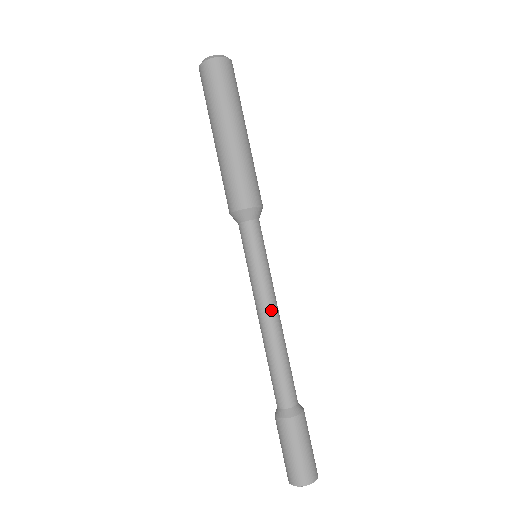
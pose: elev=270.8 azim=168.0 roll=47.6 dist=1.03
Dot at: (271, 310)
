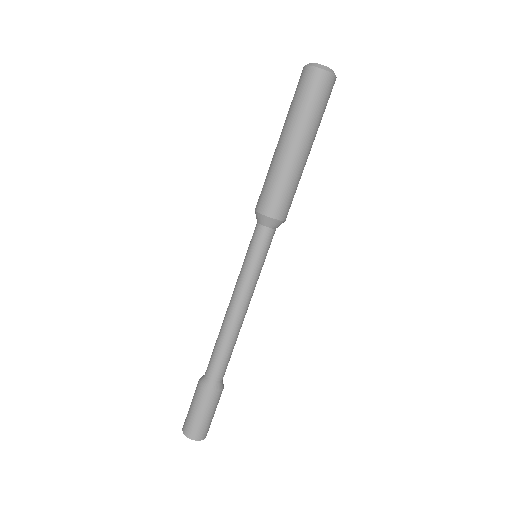
Dot at: (242, 306)
